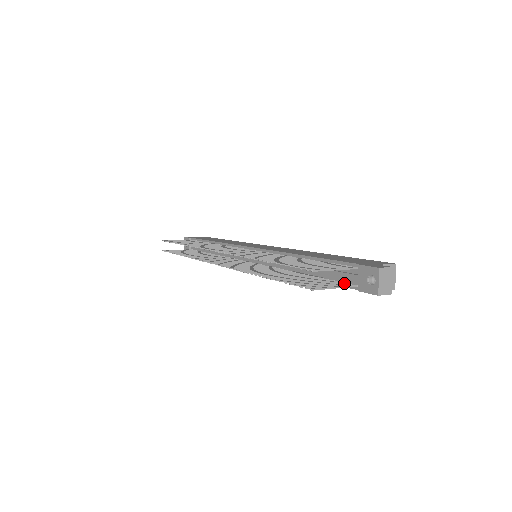
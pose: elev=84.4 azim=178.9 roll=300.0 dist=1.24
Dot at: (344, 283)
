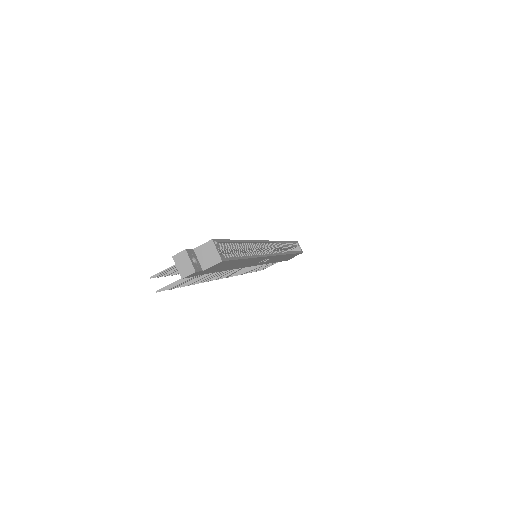
Dot at: occluded
